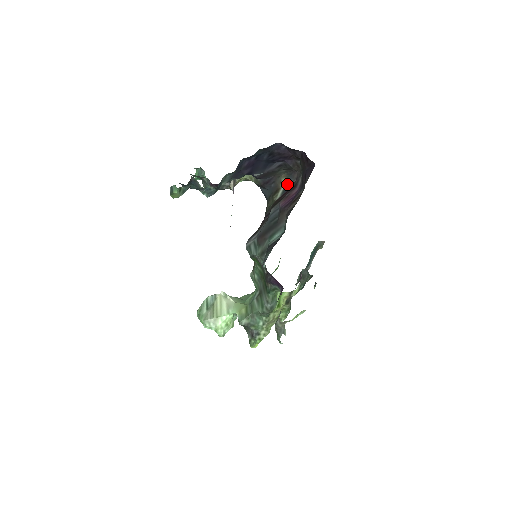
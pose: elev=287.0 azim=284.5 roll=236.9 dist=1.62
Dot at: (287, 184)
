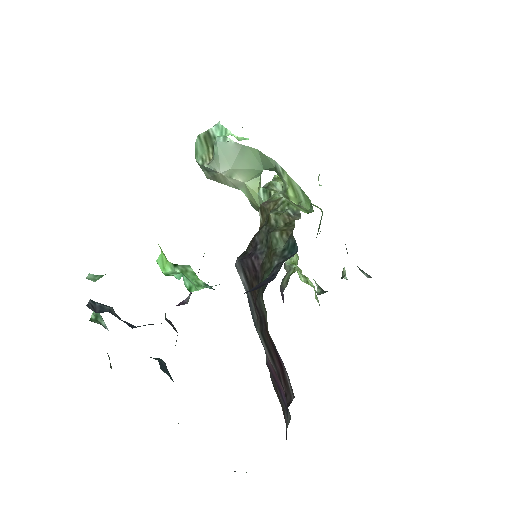
Dot at: occluded
